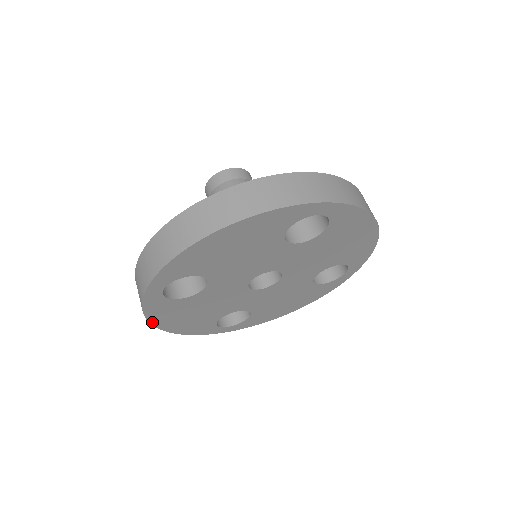
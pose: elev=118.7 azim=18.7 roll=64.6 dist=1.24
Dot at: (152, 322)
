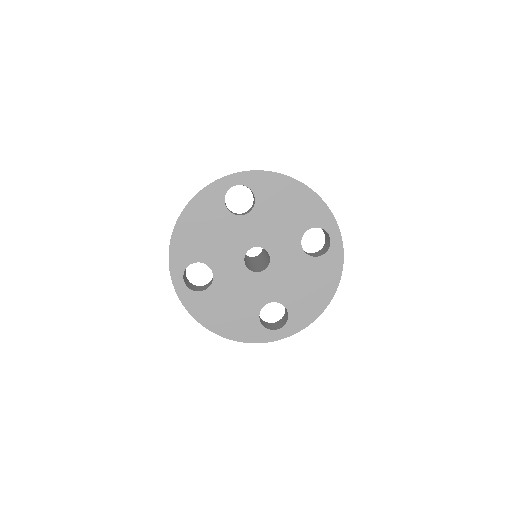
Dot at: (202, 323)
